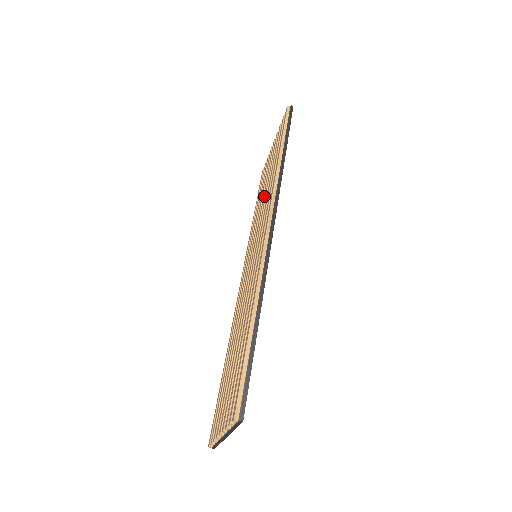
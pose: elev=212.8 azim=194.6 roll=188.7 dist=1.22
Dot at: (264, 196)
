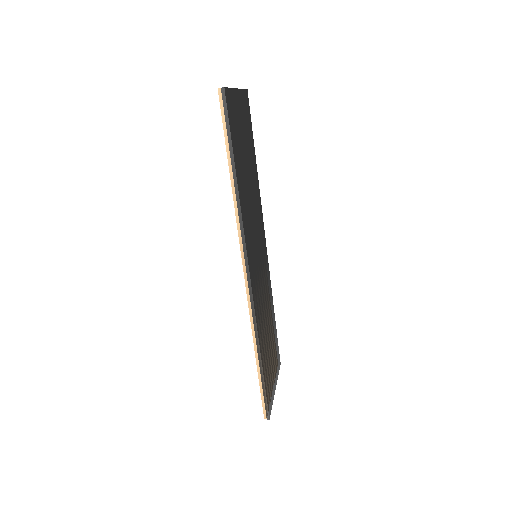
Dot at: occluded
